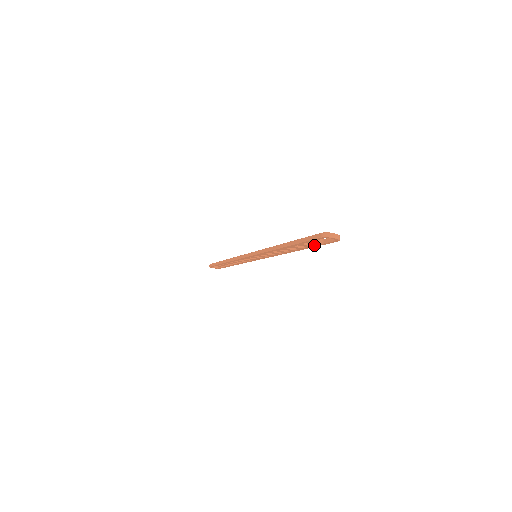
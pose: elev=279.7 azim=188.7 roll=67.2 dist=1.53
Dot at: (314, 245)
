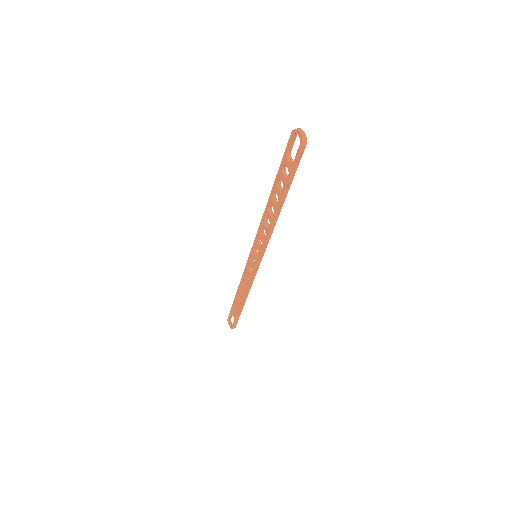
Dot at: (288, 174)
